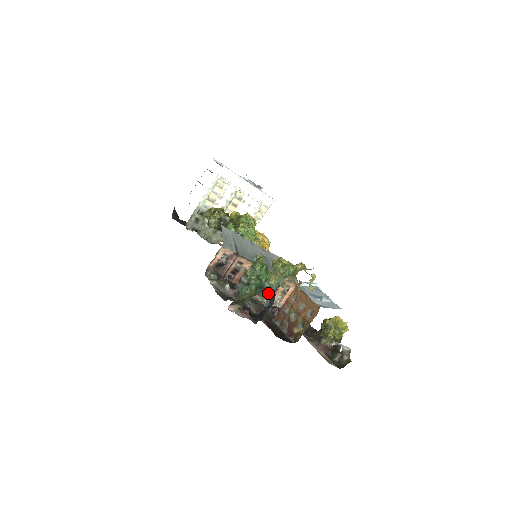
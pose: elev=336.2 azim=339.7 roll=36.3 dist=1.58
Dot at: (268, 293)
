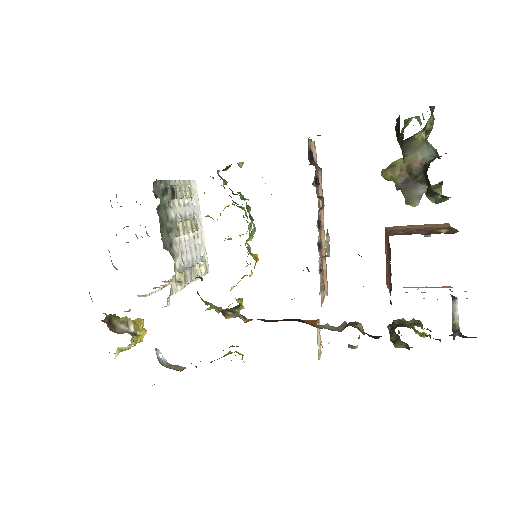
Dot at: (430, 150)
